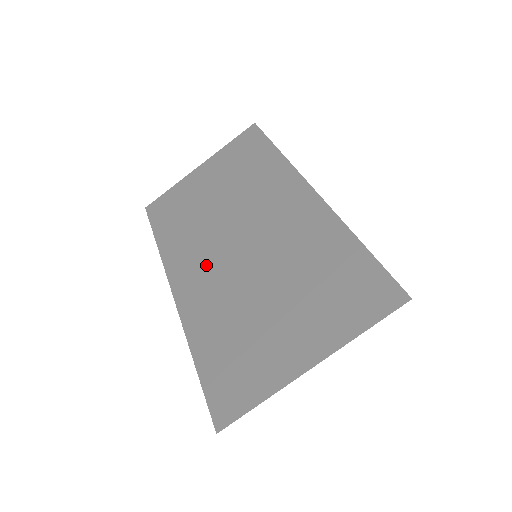
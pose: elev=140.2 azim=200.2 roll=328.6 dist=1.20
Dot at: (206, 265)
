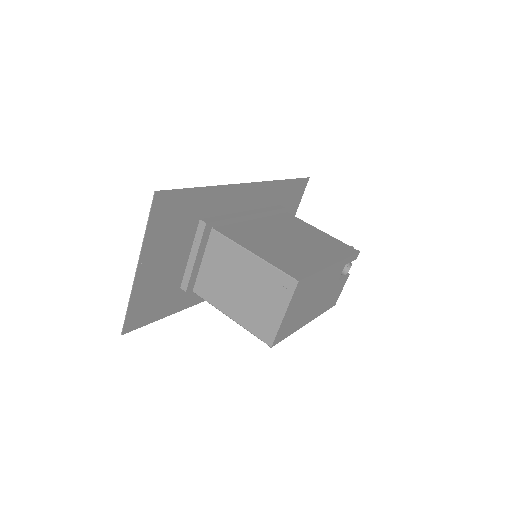
Dot at: occluded
